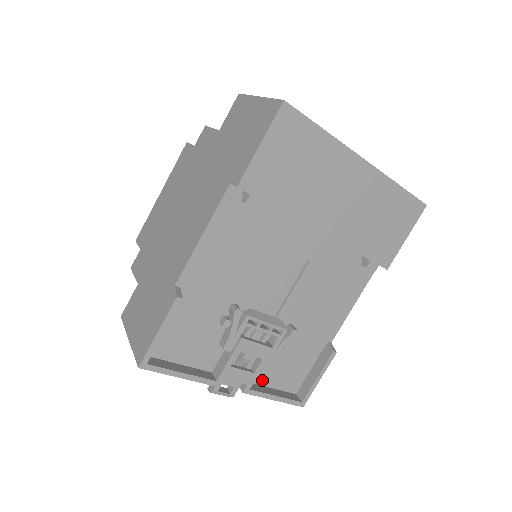
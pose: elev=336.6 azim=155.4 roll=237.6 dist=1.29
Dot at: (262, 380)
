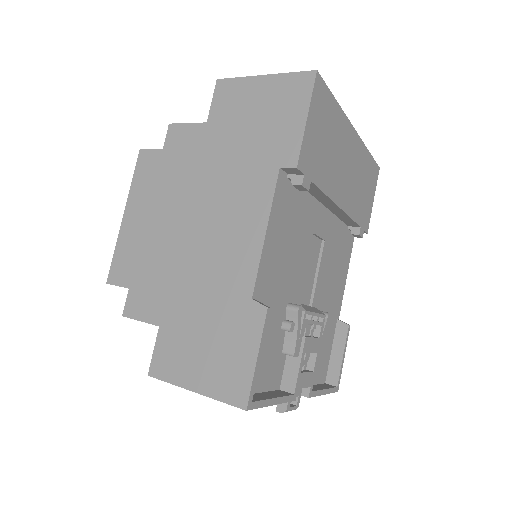
Dot at: occluded
